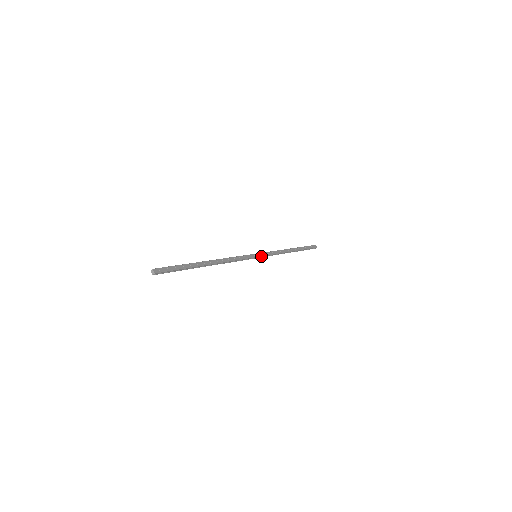
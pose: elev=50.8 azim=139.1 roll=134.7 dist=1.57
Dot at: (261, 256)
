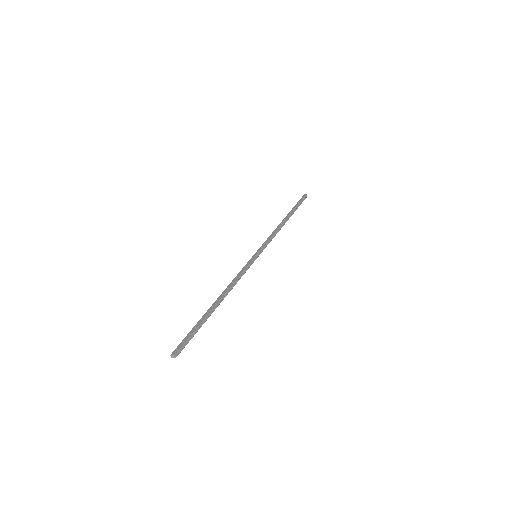
Dot at: (260, 251)
